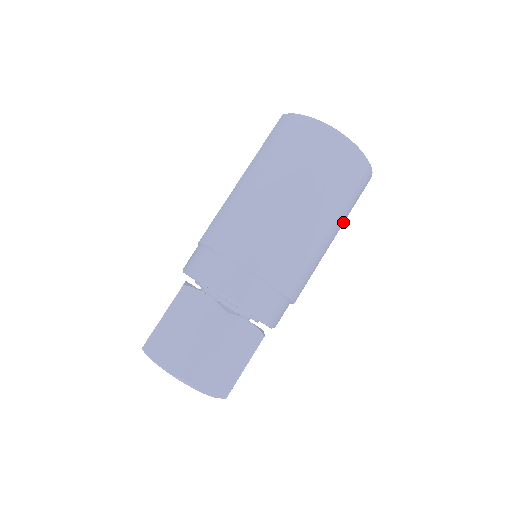
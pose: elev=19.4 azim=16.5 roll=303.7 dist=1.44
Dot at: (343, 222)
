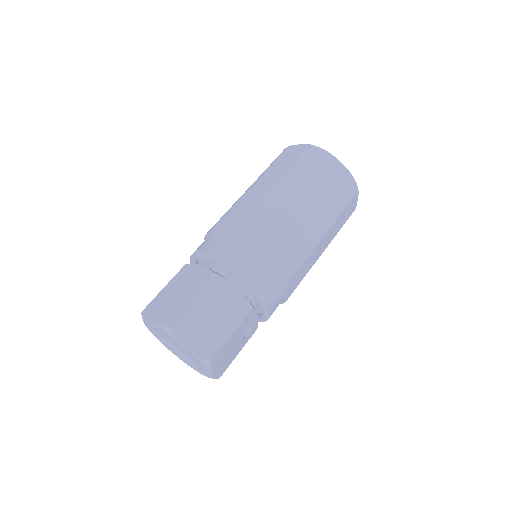
Dot at: (332, 222)
